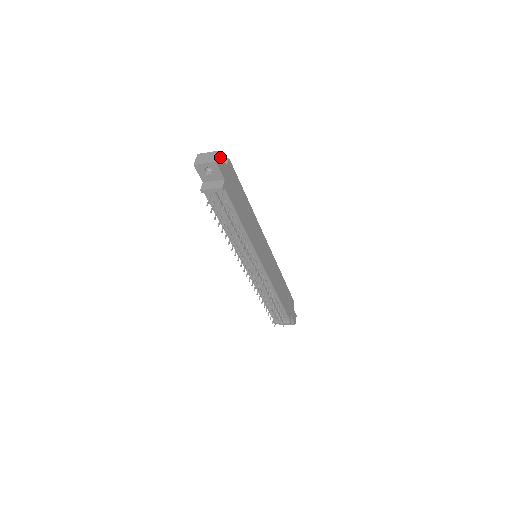
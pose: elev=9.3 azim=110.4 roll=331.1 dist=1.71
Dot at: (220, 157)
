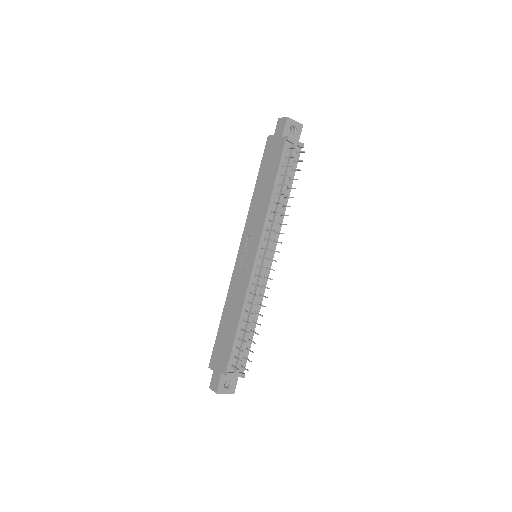
Dot at: occluded
